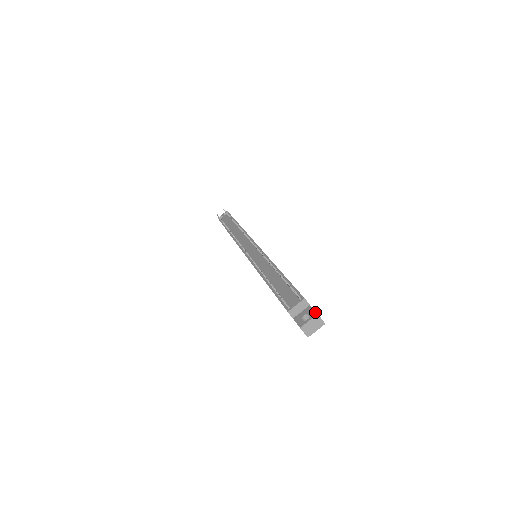
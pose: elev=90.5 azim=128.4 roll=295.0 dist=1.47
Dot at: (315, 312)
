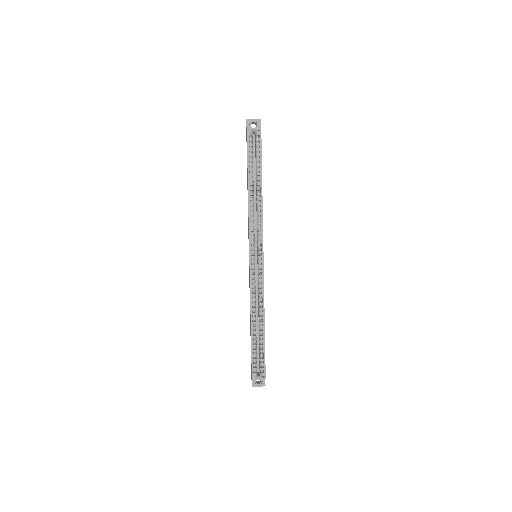
Dot at: occluded
